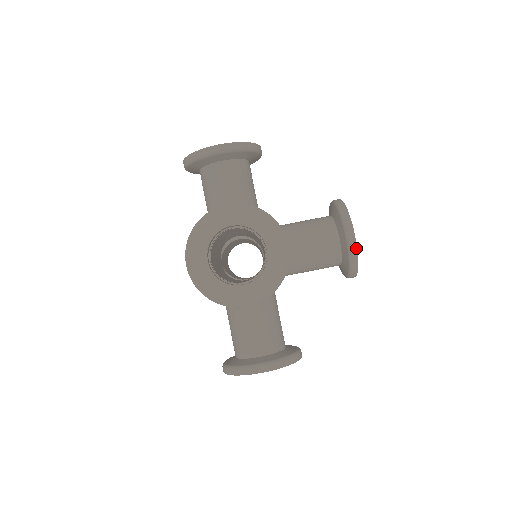
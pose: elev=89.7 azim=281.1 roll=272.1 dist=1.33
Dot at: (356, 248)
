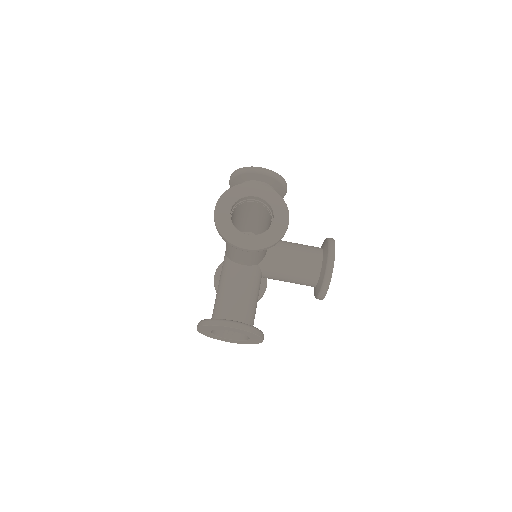
Dot at: (333, 267)
